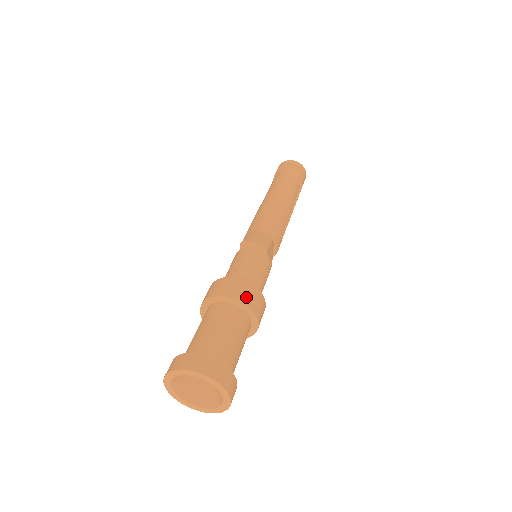
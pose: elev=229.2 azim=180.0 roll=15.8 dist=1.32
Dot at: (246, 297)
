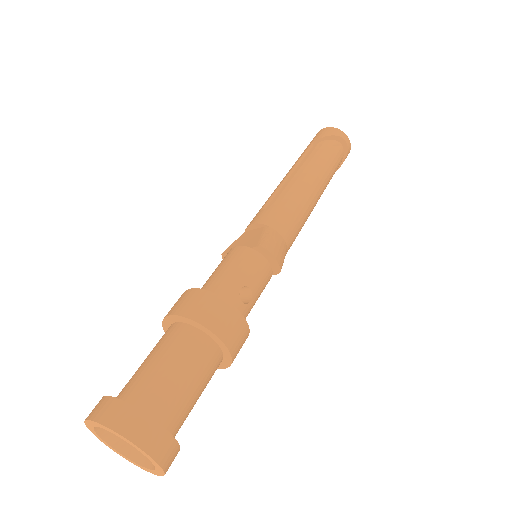
Dot at: (237, 348)
